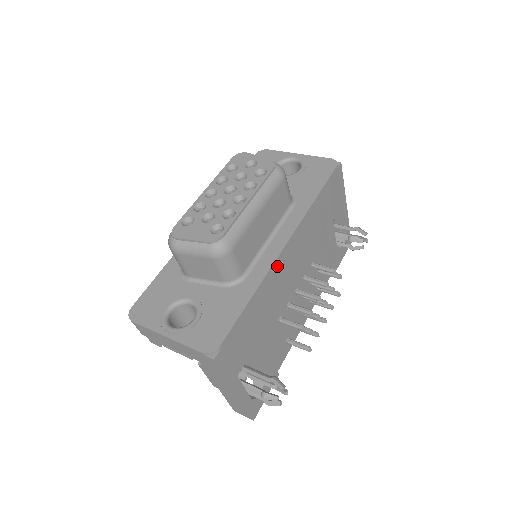
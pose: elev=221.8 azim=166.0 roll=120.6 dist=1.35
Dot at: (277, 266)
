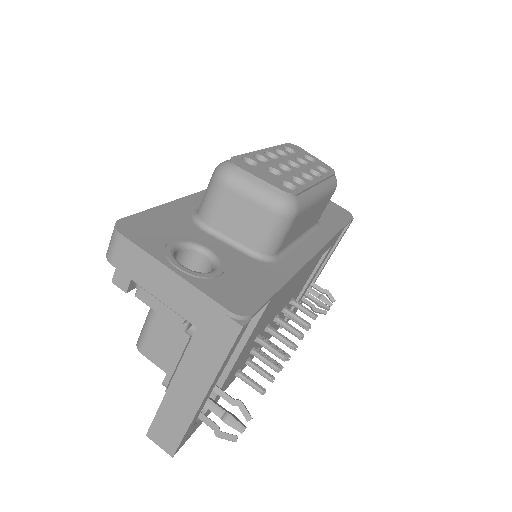
Dot at: (303, 269)
